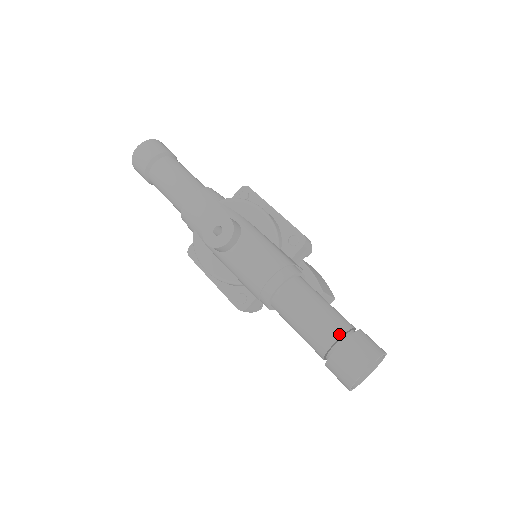
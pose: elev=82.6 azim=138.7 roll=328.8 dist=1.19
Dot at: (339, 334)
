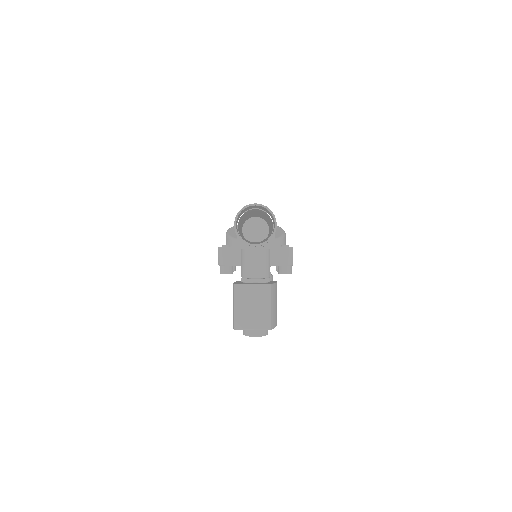
Dot at: (263, 211)
